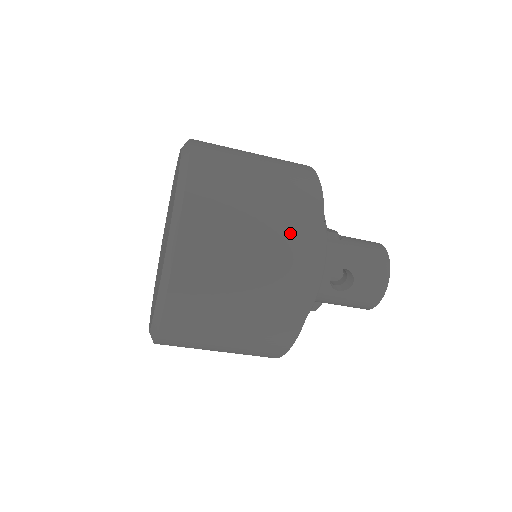
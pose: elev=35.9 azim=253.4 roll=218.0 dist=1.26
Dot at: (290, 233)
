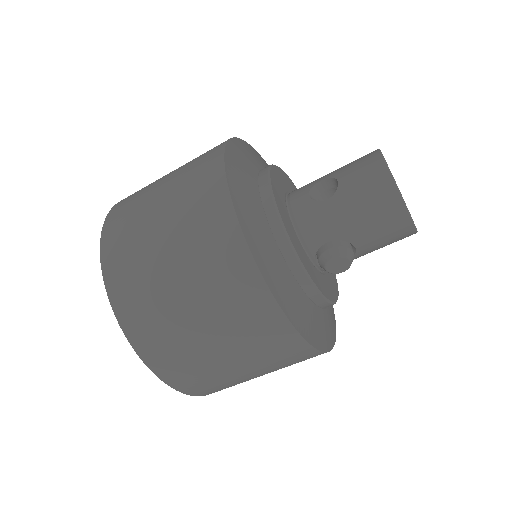
Dot at: occluded
